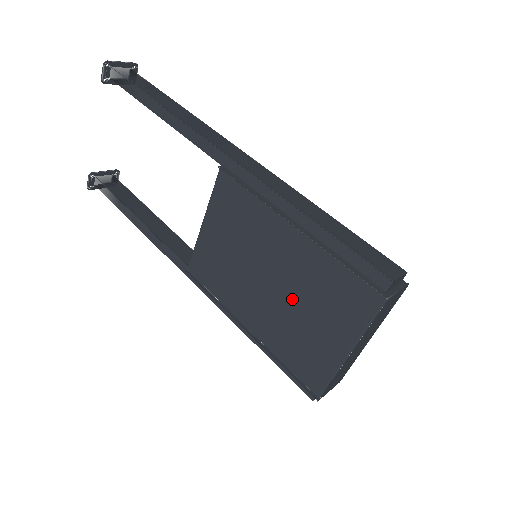
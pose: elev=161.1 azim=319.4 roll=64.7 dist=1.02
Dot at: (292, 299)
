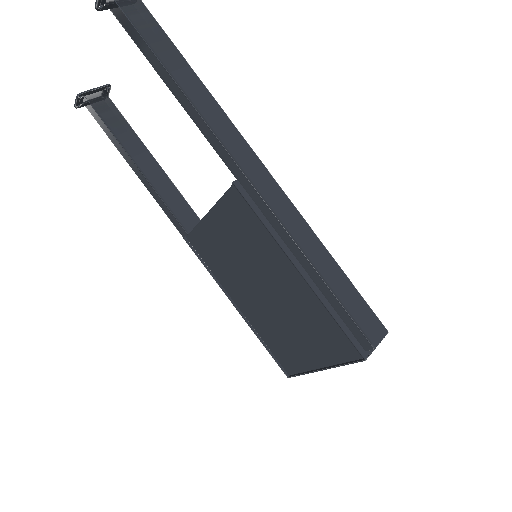
Dot at: (283, 313)
